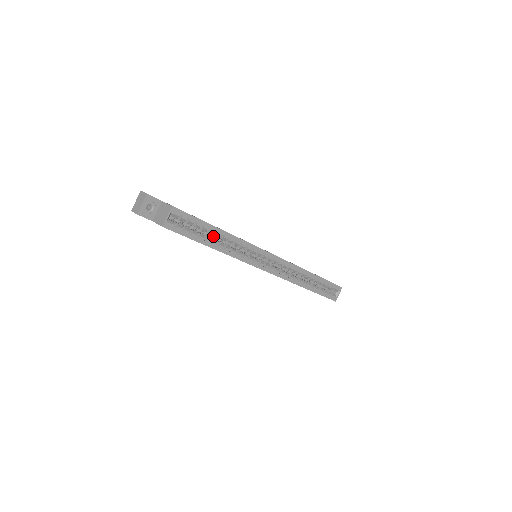
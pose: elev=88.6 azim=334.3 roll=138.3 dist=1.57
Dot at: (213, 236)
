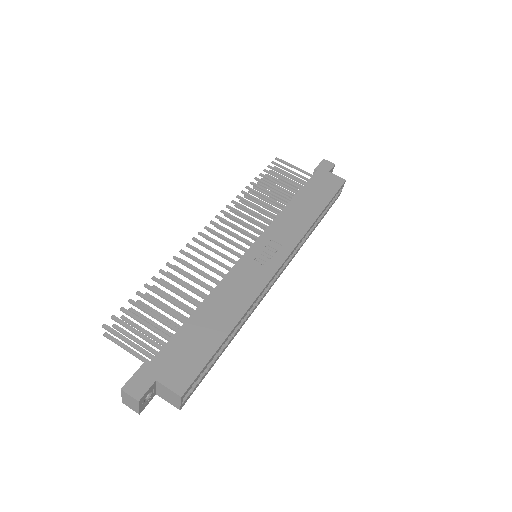
Dot at: occluded
